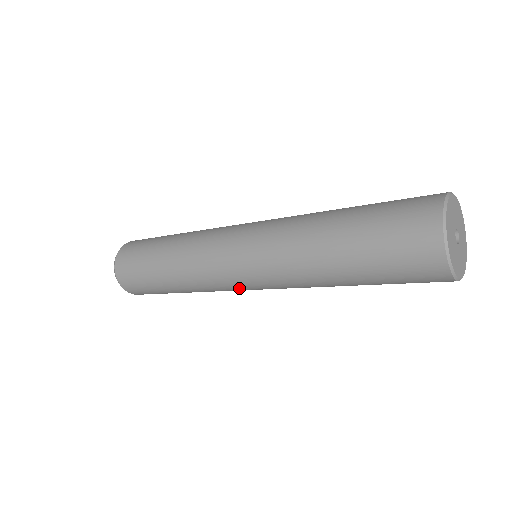
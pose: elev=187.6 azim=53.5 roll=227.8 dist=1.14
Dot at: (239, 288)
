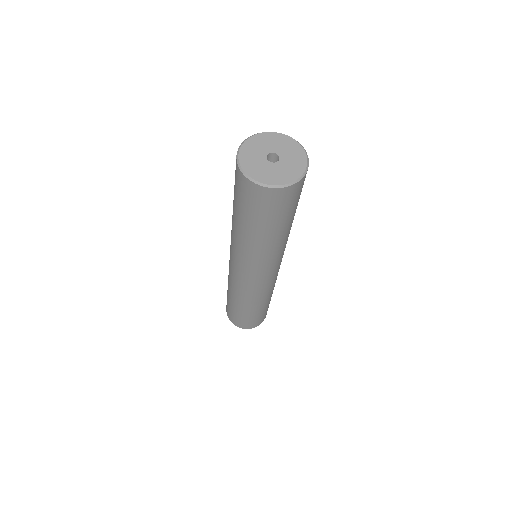
Dot at: (231, 268)
